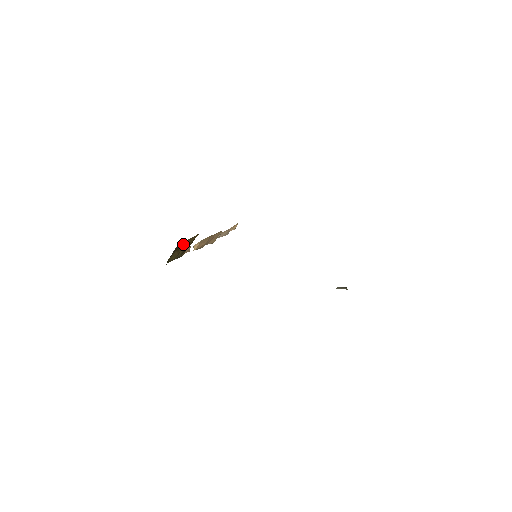
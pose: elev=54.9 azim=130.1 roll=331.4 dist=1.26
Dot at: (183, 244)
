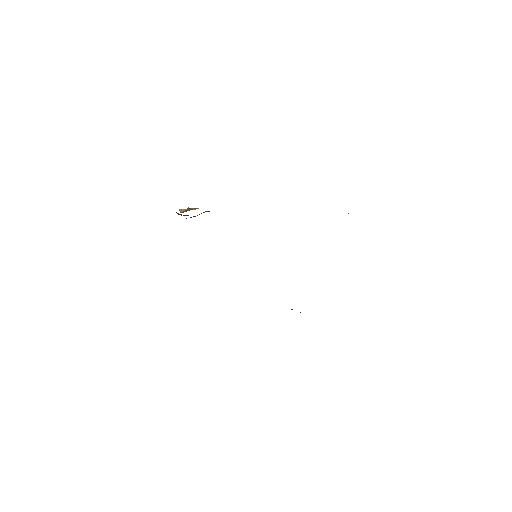
Dot at: occluded
